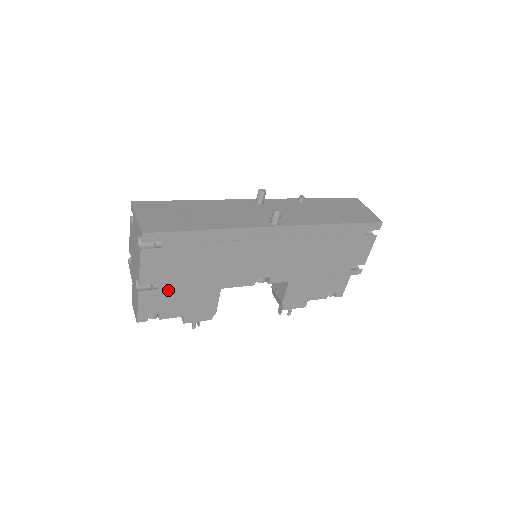
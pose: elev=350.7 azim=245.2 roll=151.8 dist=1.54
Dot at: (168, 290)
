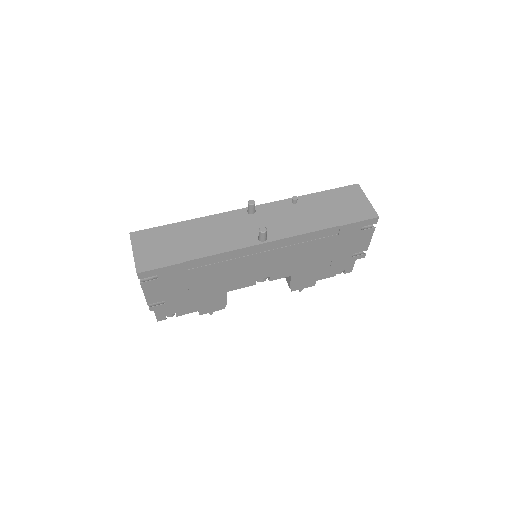
Dot at: (175, 302)
